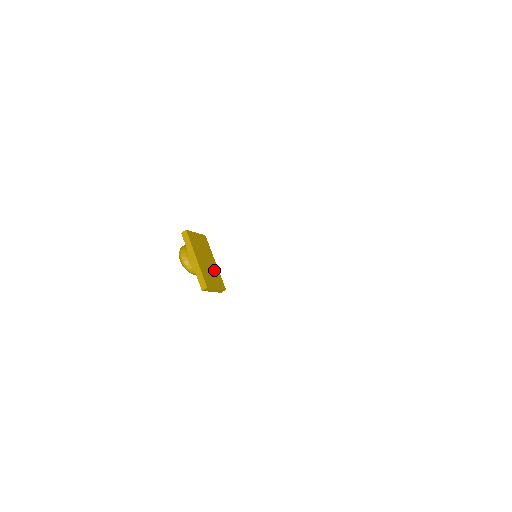
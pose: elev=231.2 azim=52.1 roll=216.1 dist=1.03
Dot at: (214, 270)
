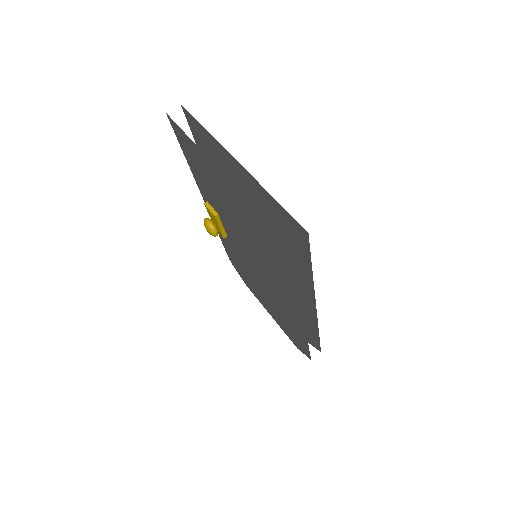
Dot at: occluded
